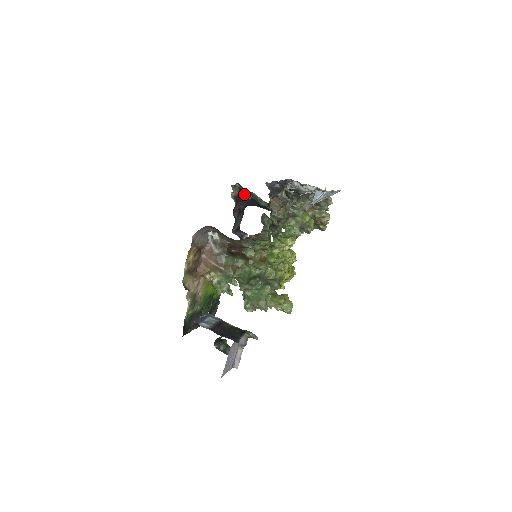
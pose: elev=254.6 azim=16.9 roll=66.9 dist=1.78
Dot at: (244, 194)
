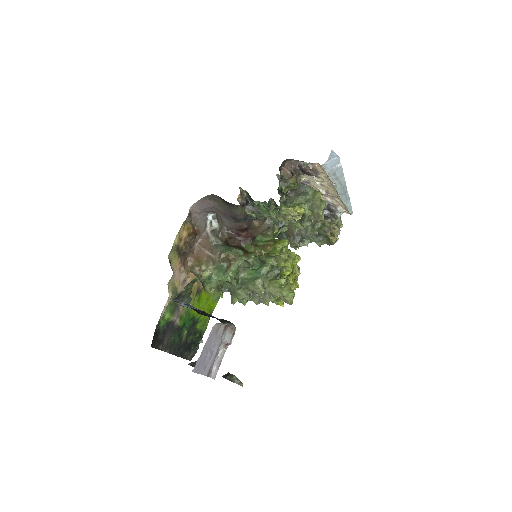
Dot at: occluded
